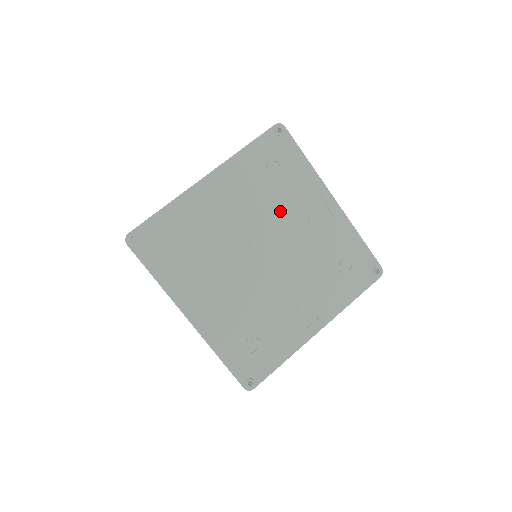
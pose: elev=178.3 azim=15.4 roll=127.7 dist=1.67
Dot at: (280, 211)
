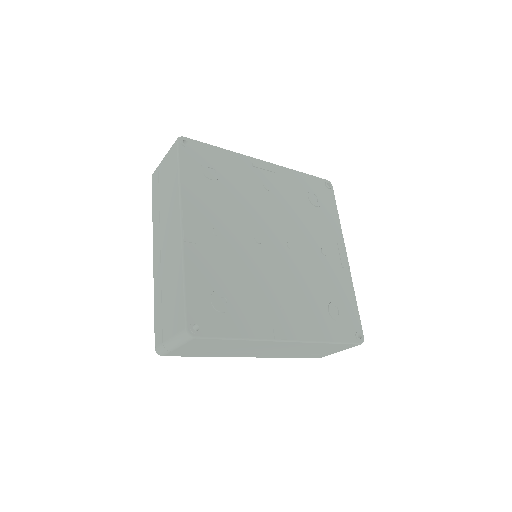
Dot at: (247, 201)
